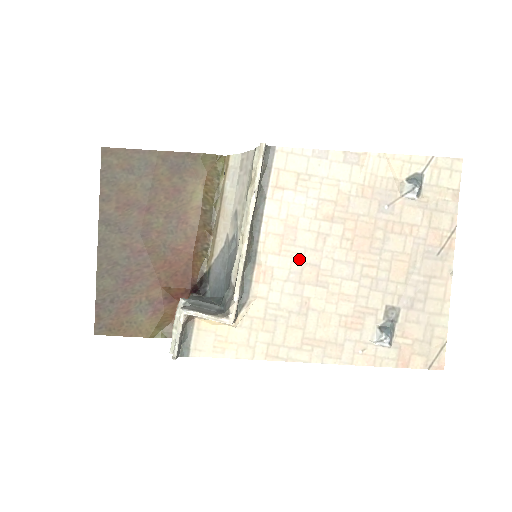
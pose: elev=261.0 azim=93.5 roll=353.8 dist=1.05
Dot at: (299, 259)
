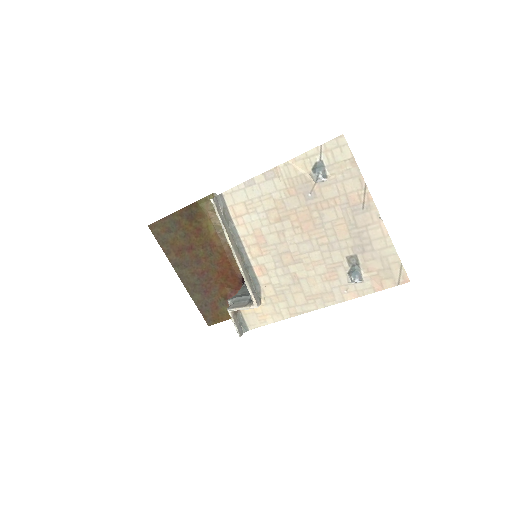
Dot at: (275, 253)
